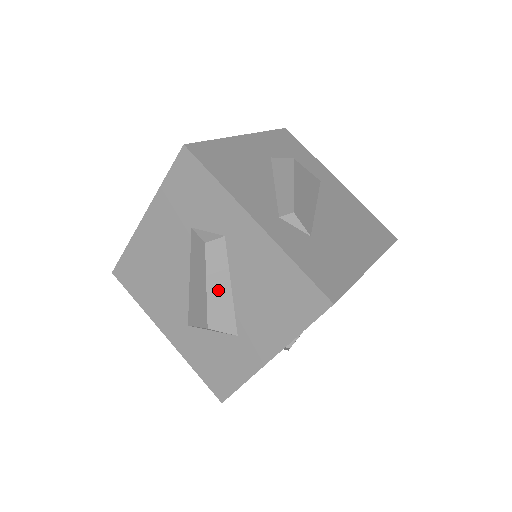
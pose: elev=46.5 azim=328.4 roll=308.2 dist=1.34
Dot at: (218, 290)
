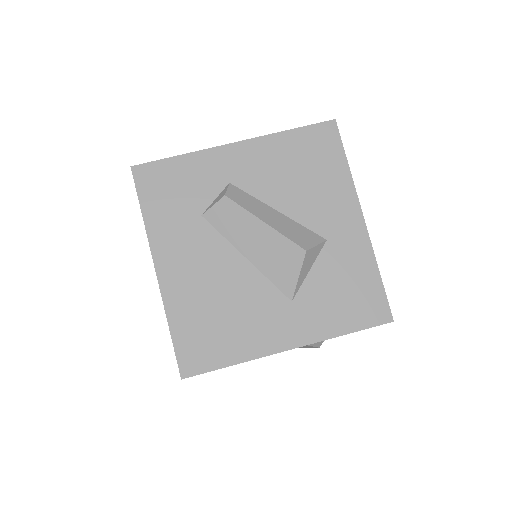
Dot at: (274, 219)
